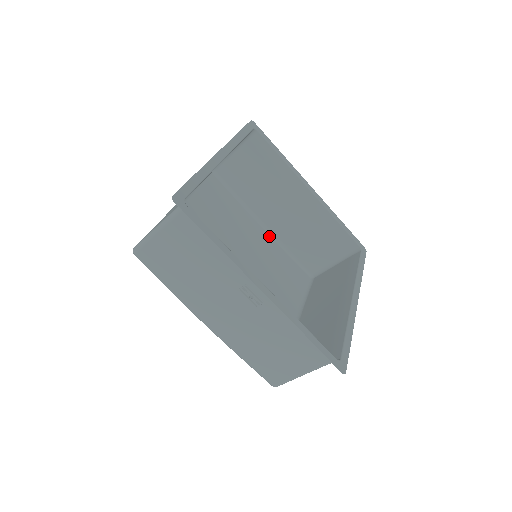
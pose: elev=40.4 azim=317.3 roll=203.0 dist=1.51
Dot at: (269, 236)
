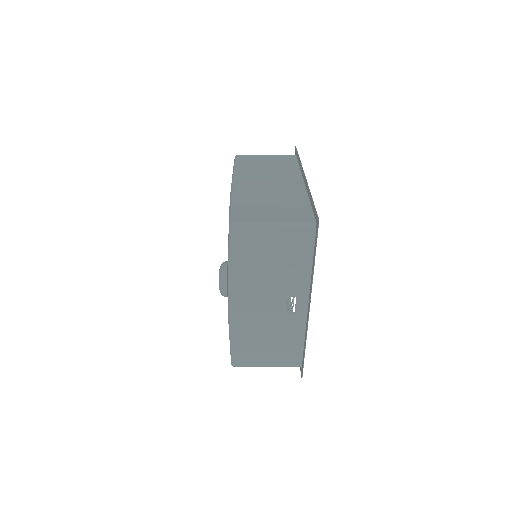
Dot at: occluded
